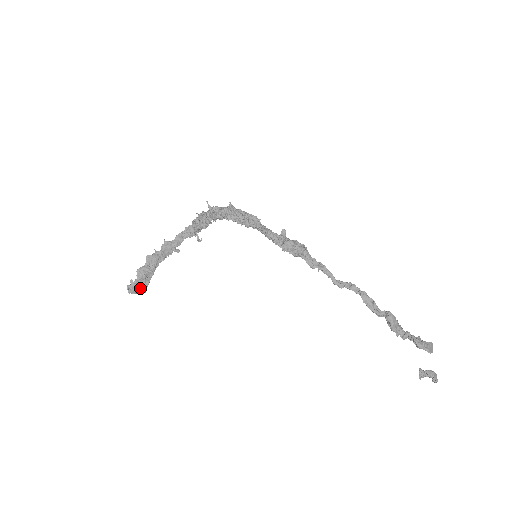
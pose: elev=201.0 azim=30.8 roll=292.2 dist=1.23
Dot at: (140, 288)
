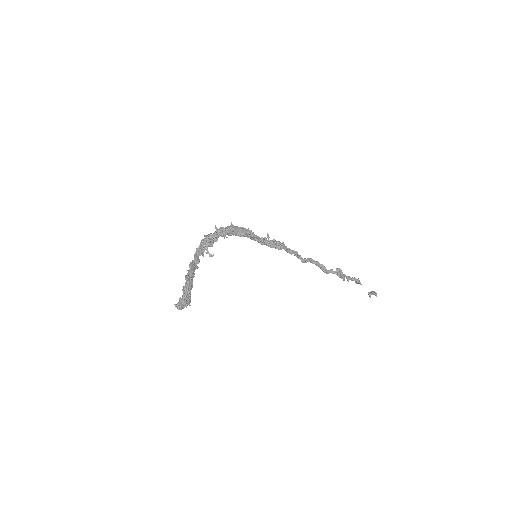
Dot at: (188, 303)
